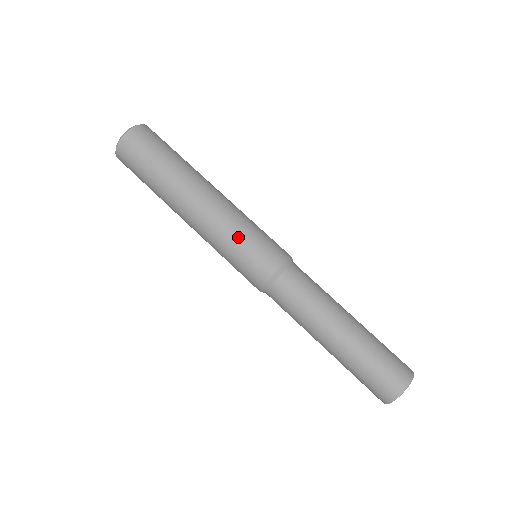
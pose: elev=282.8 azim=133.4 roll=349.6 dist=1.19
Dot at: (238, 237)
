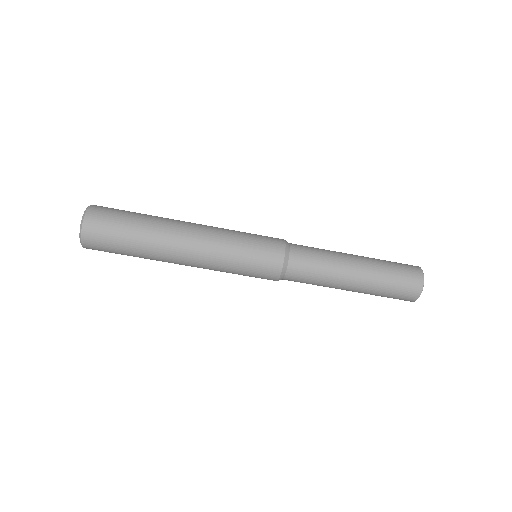
Dot at: (237, 255)
